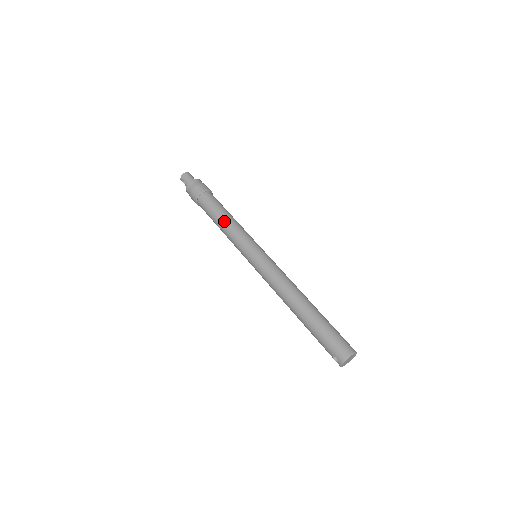
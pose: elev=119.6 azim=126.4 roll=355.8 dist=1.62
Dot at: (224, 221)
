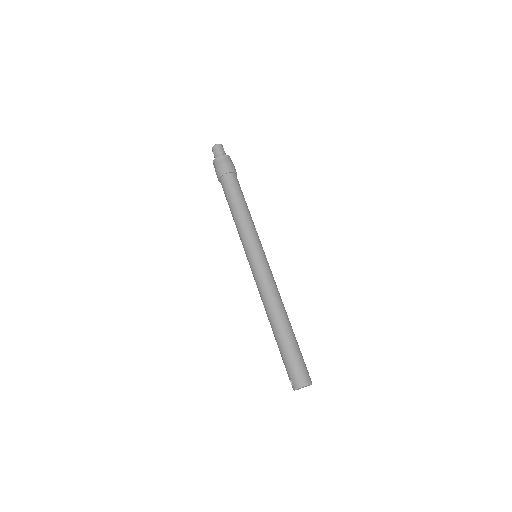
Dot at: (238, 211)
